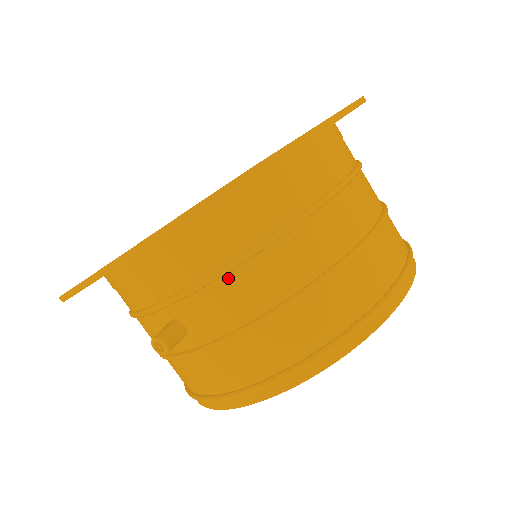
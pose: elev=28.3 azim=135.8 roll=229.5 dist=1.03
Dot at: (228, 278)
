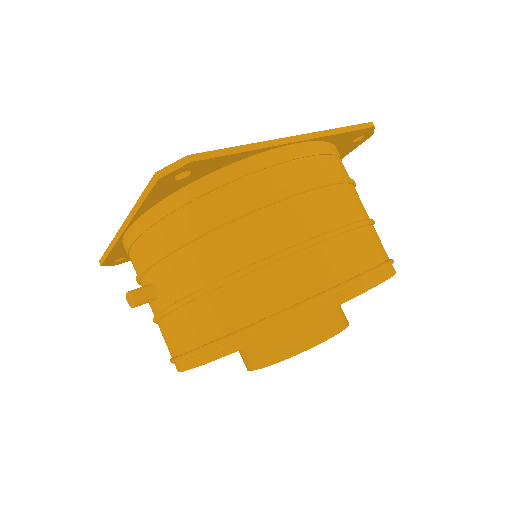
Dot at: (182, 252)
